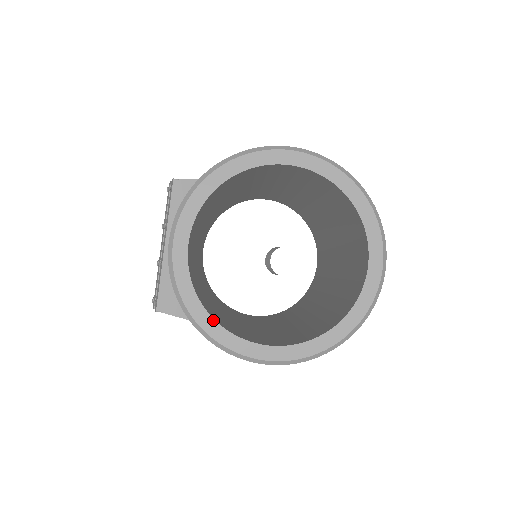
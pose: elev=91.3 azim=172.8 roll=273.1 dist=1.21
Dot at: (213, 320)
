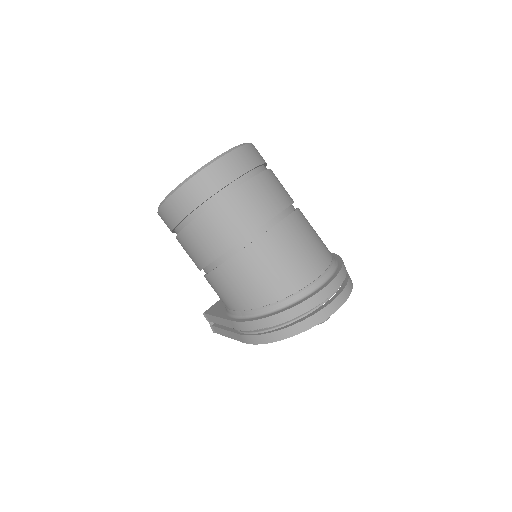
Dot at: occluded
